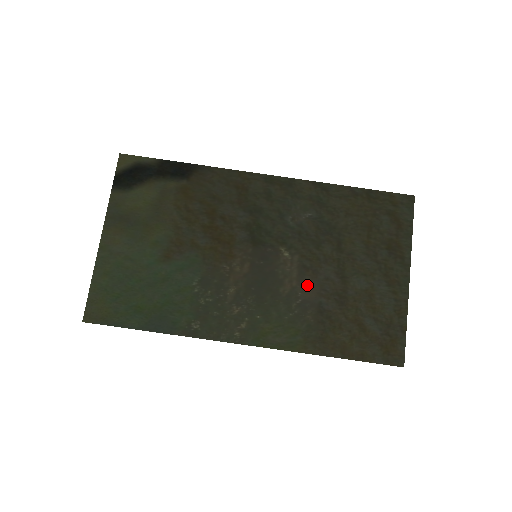
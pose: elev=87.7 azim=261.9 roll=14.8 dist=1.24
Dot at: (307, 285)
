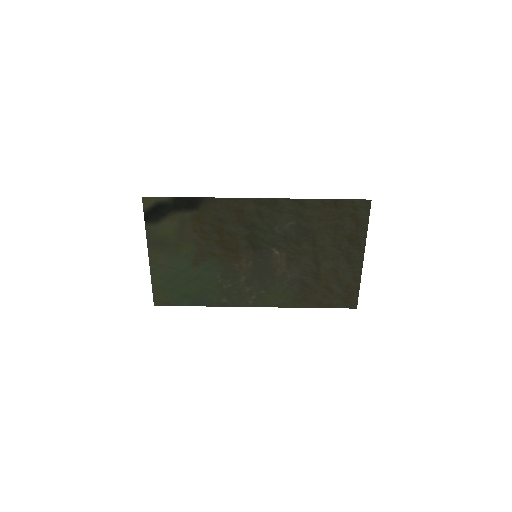
Dot at: (293, 270)
